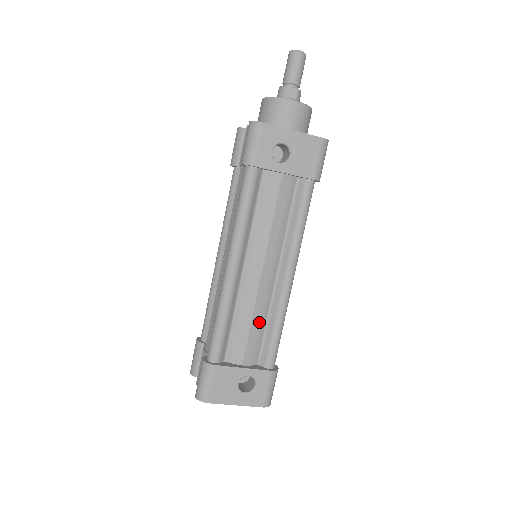
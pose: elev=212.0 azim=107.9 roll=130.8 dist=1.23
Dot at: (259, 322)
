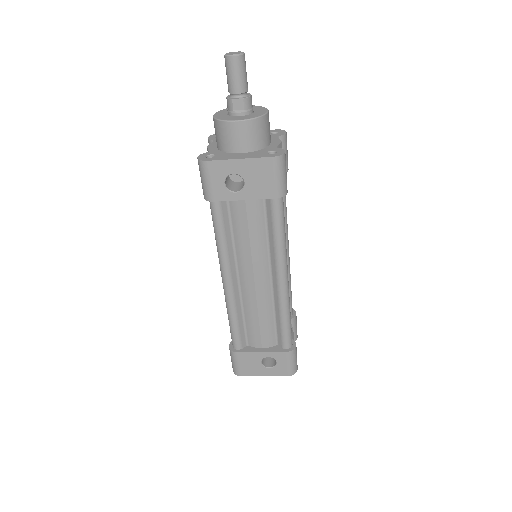
Dot at: (266, 317)
